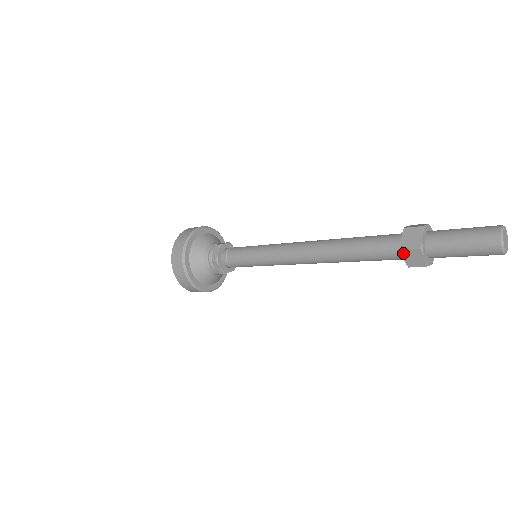
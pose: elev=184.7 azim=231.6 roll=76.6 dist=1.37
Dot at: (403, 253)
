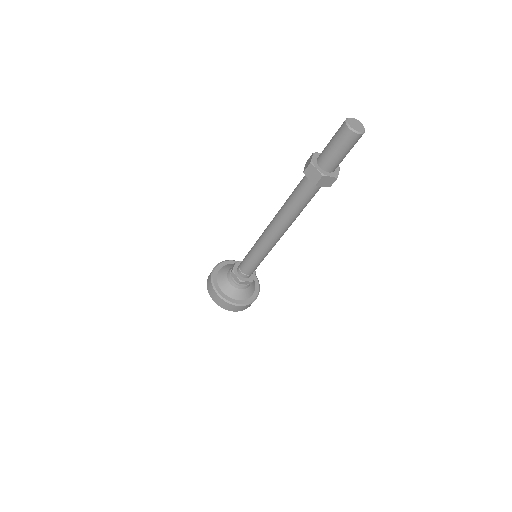
Dot at: (305, 175)
